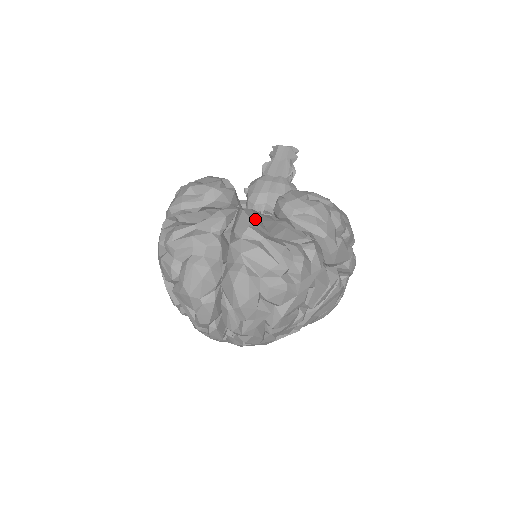
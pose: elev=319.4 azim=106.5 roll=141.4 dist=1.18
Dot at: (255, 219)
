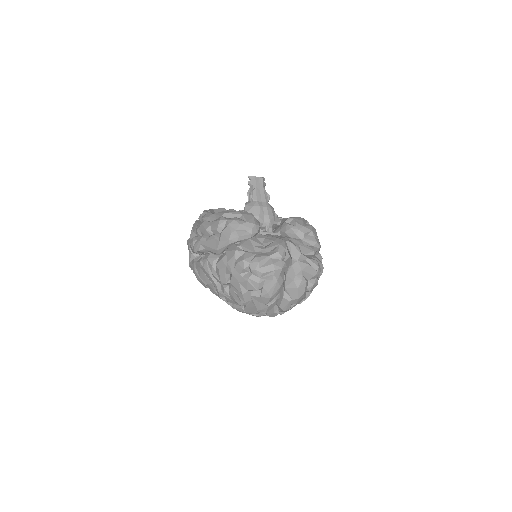
Dot at: occluded
